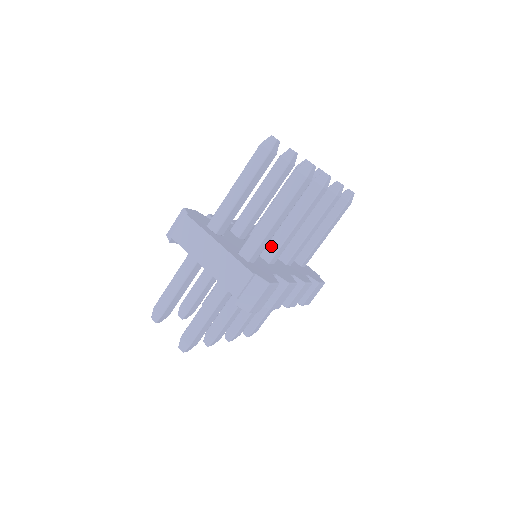
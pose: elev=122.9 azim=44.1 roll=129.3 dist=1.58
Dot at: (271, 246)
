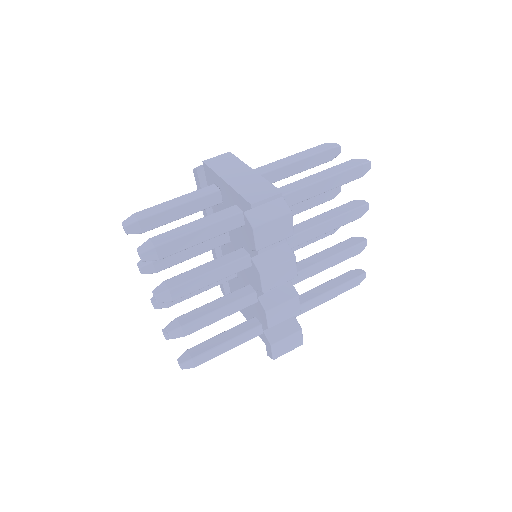
Dot at: occluded
